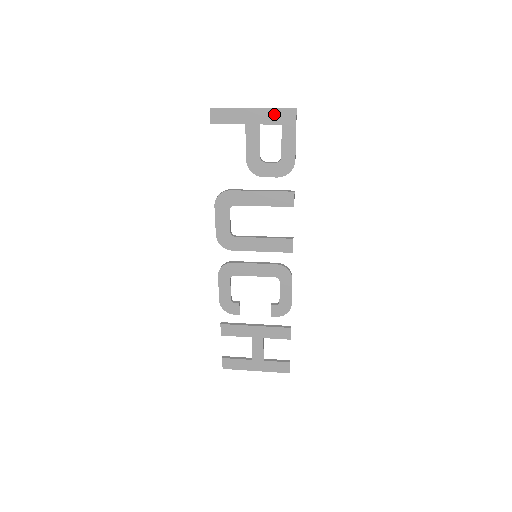
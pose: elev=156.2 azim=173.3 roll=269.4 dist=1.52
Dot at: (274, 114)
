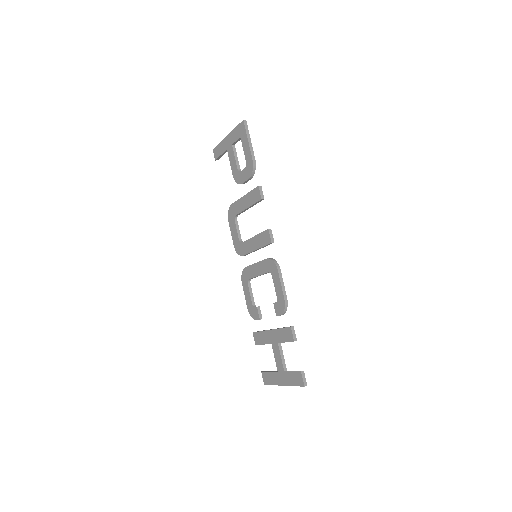
Dot at: (236, 132)
